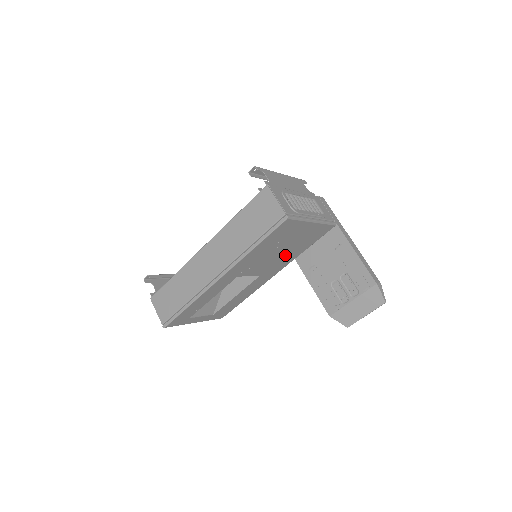
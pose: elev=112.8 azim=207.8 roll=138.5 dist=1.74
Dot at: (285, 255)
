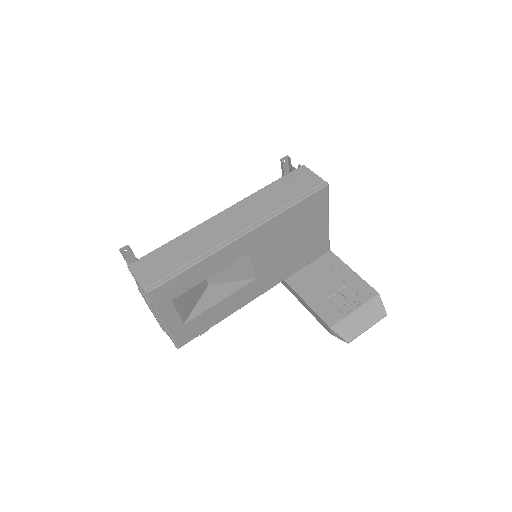
Dot at: (287, 260)
